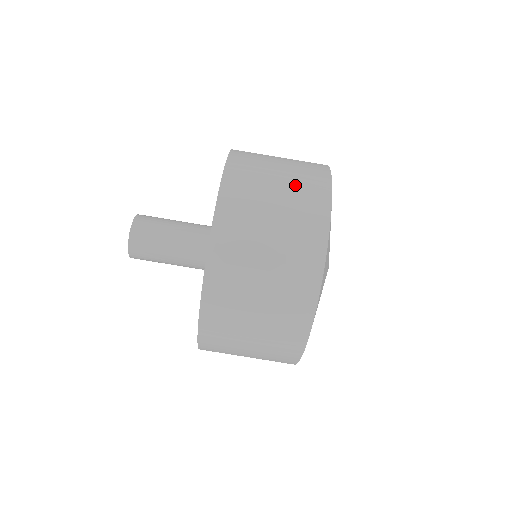
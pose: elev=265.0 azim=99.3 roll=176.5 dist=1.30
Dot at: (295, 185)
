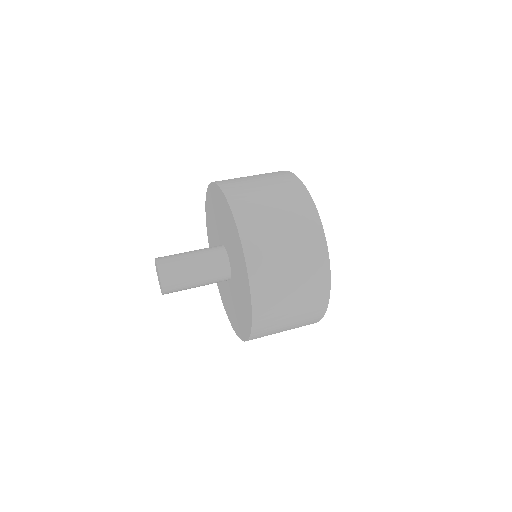
Dot at: (261, 174)
